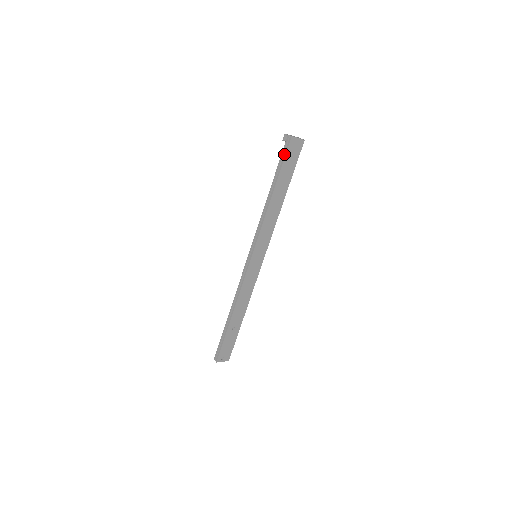
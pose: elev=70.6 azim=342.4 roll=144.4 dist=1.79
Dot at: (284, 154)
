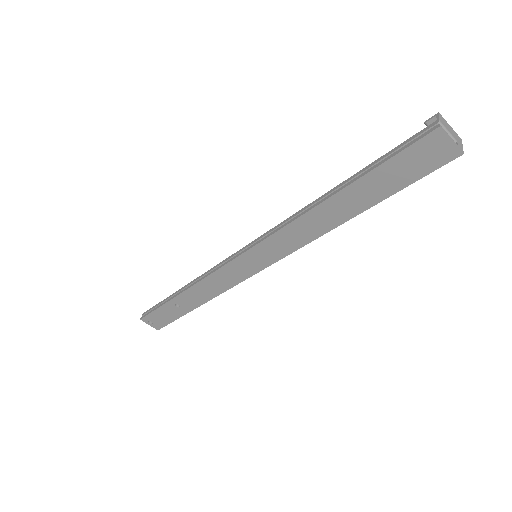
Dot at: (402, 147)
